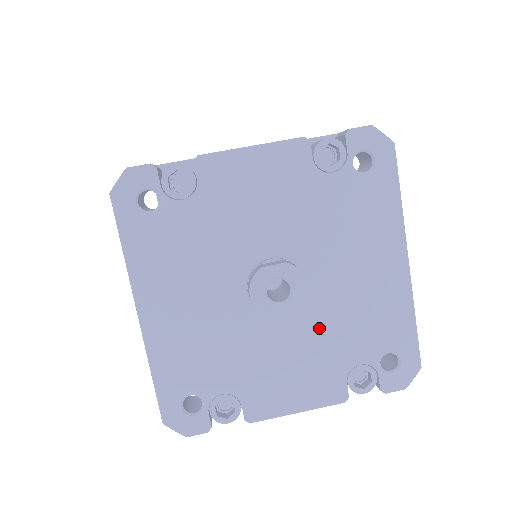
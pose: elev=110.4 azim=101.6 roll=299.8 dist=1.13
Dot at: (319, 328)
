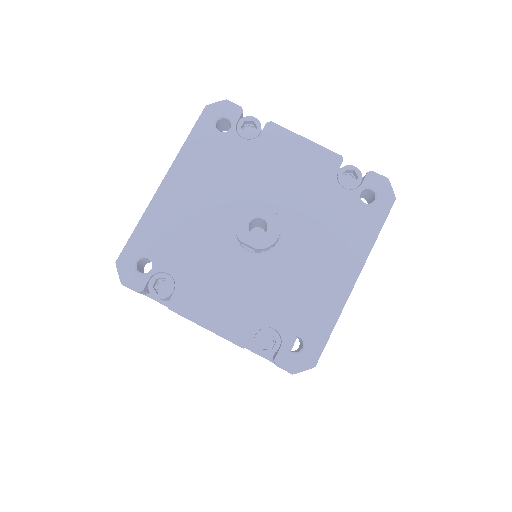
Dot at: (265, 279)
